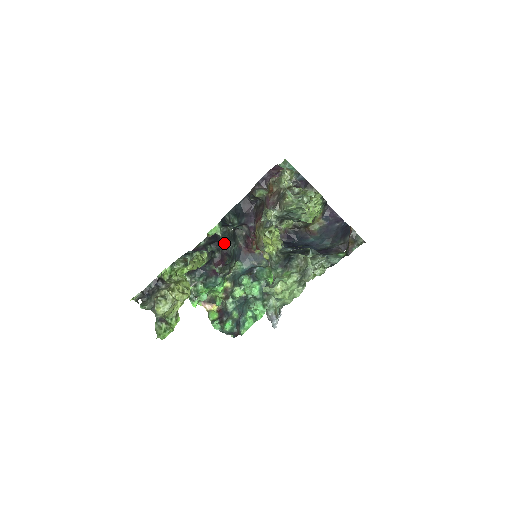
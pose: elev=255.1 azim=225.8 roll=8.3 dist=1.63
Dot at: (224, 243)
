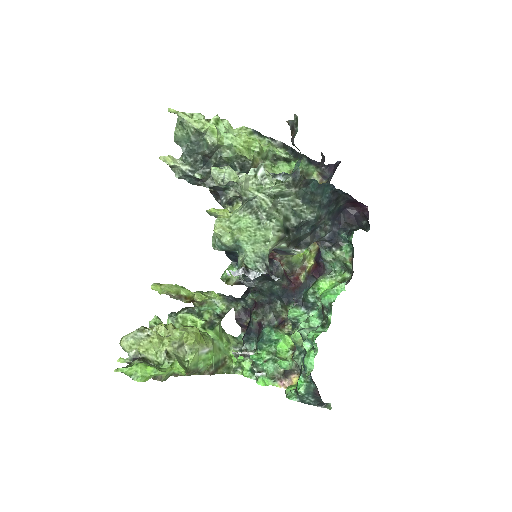
Dot at: occluded
